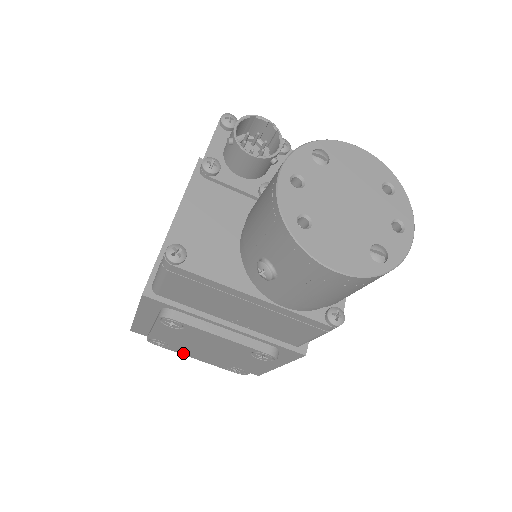
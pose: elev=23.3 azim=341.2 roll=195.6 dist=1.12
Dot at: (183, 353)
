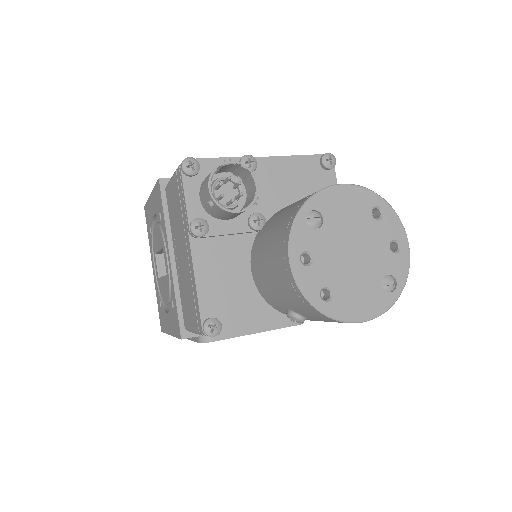
Dot at: occluded
